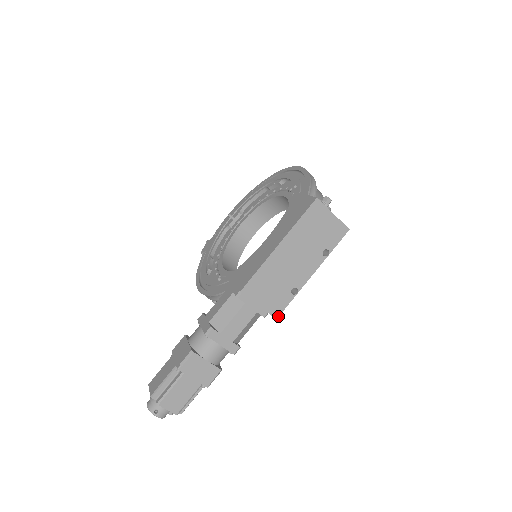
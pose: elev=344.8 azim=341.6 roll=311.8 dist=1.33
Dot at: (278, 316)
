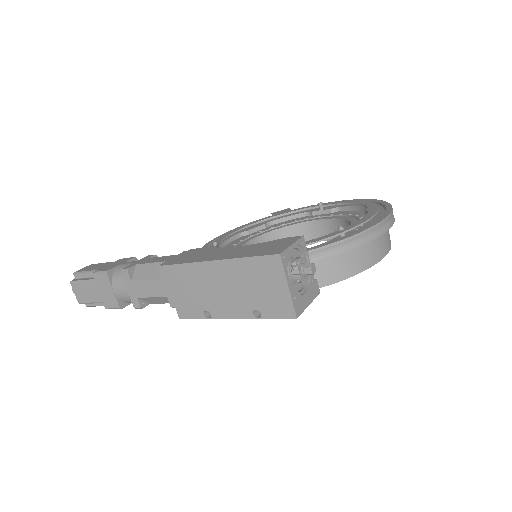
Dot at: (182, 318)
